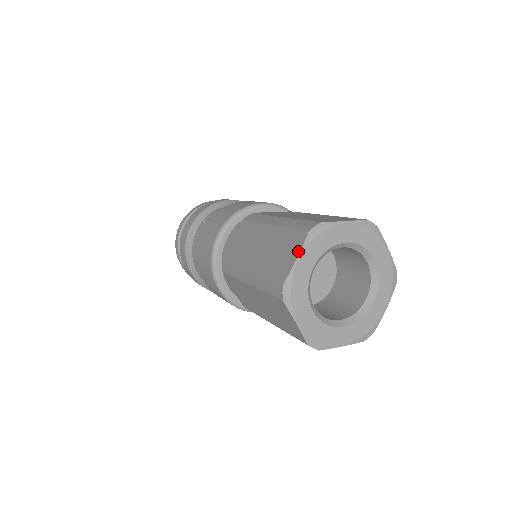
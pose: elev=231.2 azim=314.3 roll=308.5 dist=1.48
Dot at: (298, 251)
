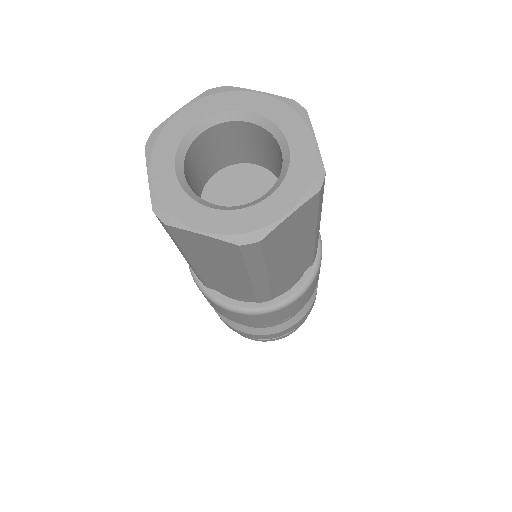
Dot at: (147, 171)
